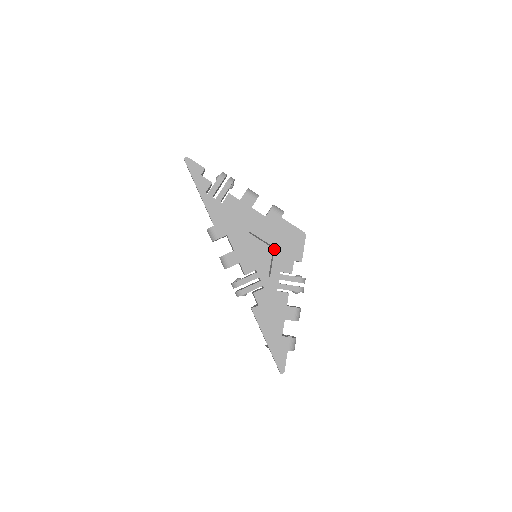
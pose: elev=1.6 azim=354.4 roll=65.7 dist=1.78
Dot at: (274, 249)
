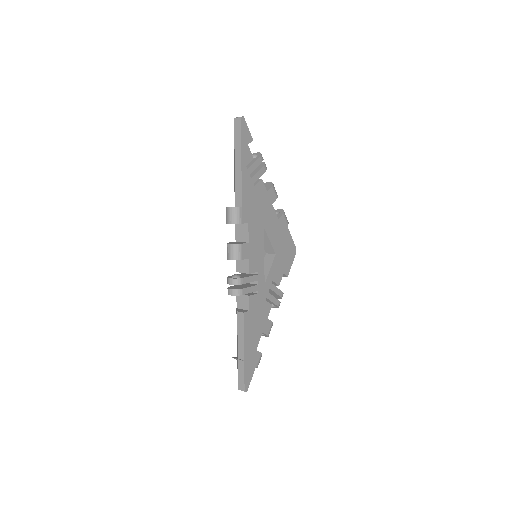
Dot at: (275, 255)
